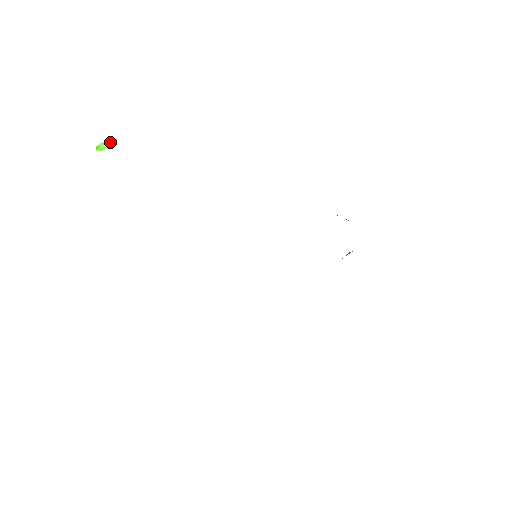
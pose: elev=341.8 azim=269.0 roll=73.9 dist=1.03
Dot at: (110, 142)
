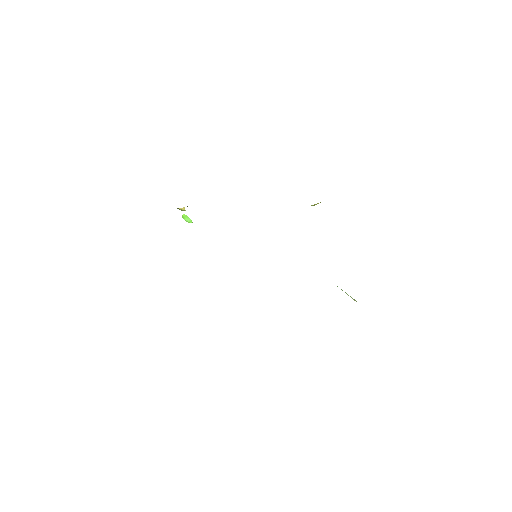
Dot at: (189, 221)
